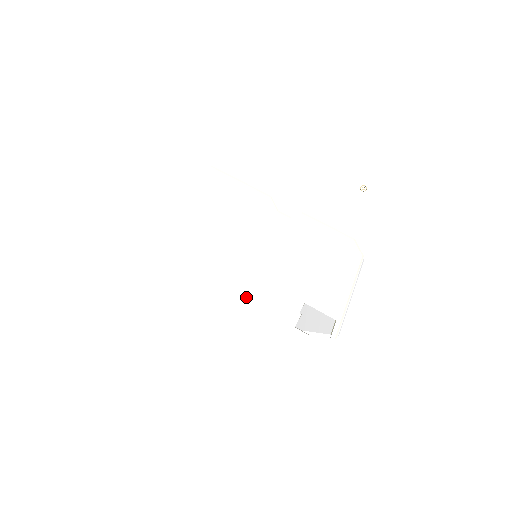
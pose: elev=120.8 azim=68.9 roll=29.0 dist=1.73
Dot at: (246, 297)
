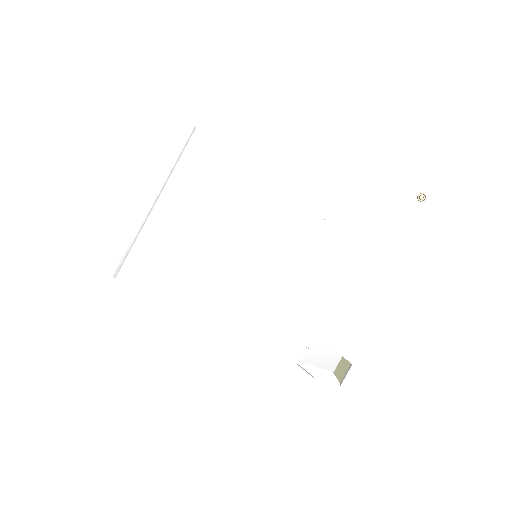
Dot at: (238, 314)
